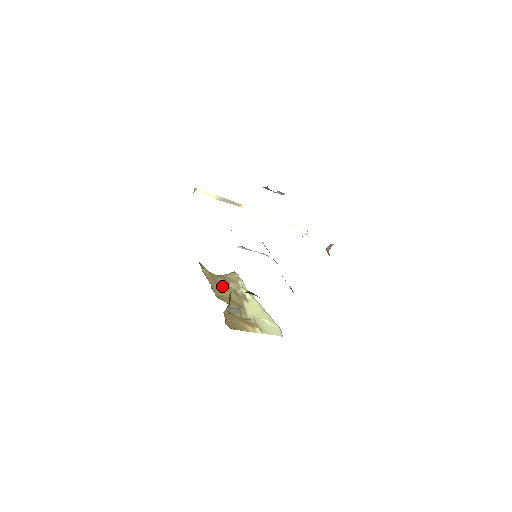
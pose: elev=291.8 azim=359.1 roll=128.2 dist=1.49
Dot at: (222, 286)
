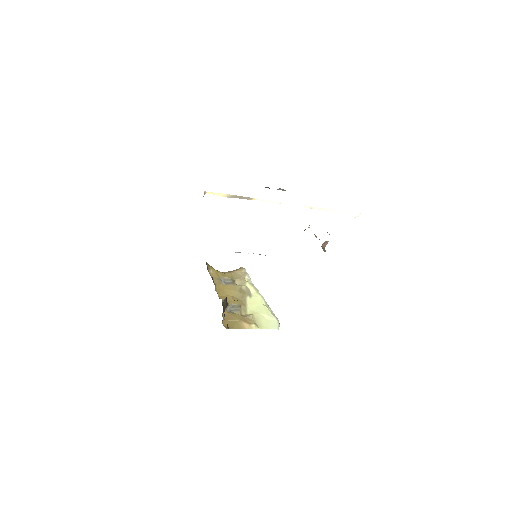
Dot at: (227, 285)
